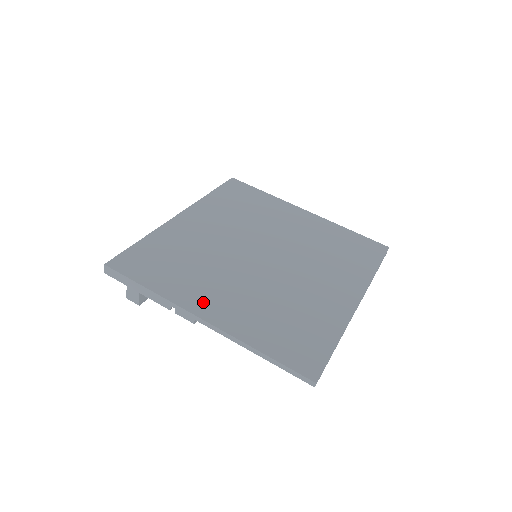
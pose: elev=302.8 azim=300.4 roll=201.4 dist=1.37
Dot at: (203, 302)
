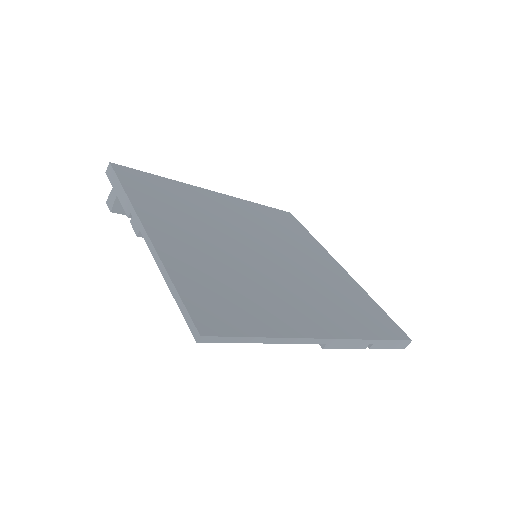
Dot at: (162, 226)
